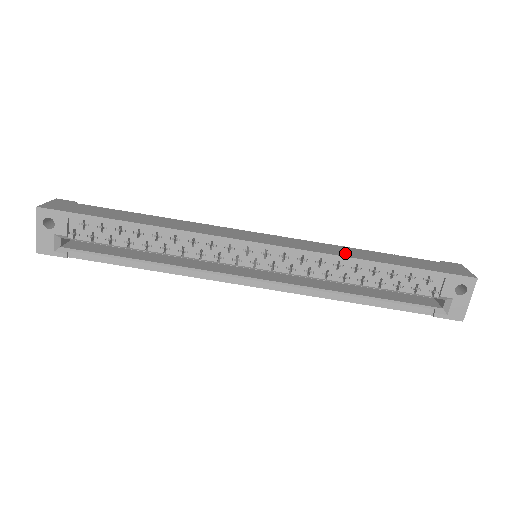
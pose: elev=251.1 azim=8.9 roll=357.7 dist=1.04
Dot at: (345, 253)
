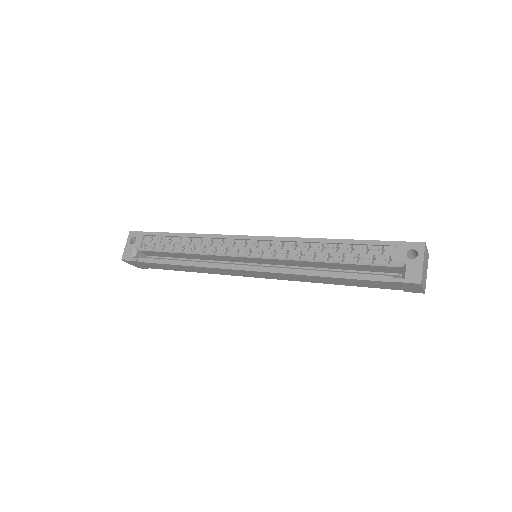
Dot at: occluded
